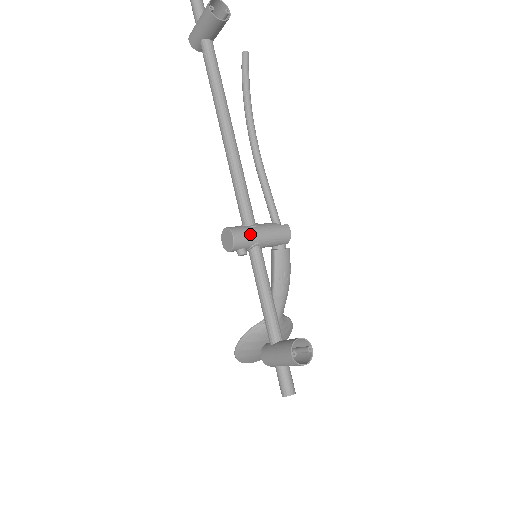
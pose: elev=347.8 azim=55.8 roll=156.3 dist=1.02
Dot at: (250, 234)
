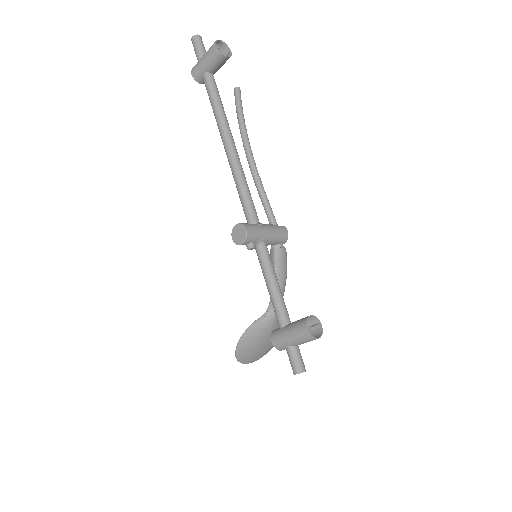
Dot at: (258, 230)
